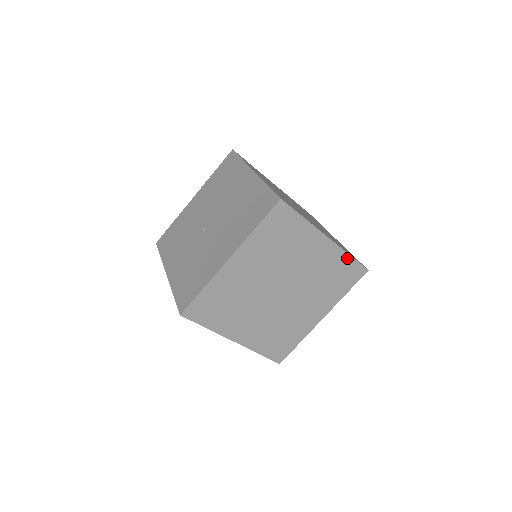
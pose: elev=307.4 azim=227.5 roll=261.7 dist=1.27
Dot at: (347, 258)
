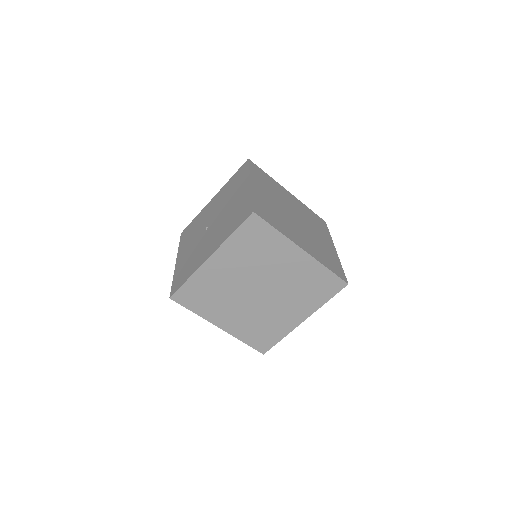
Dot at: (324, 270)
